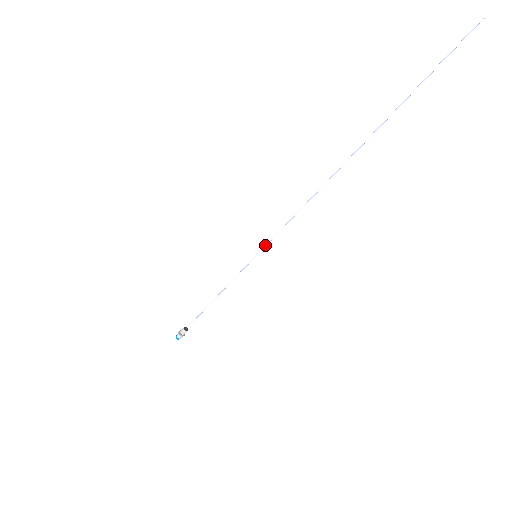
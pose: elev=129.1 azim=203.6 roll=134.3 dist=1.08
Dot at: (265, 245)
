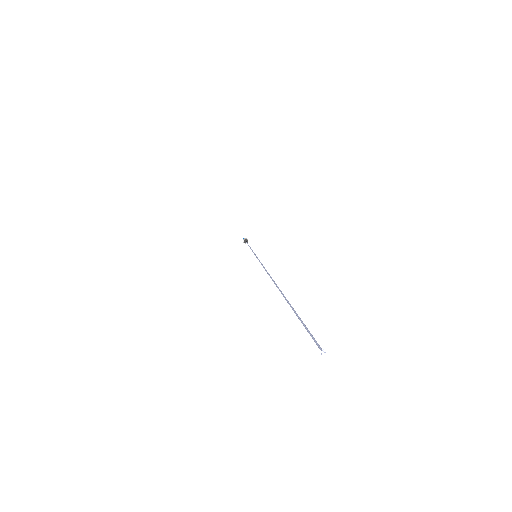
Dot at: occluded
